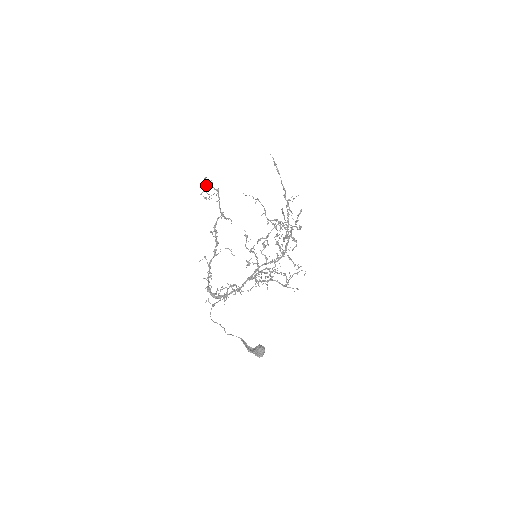
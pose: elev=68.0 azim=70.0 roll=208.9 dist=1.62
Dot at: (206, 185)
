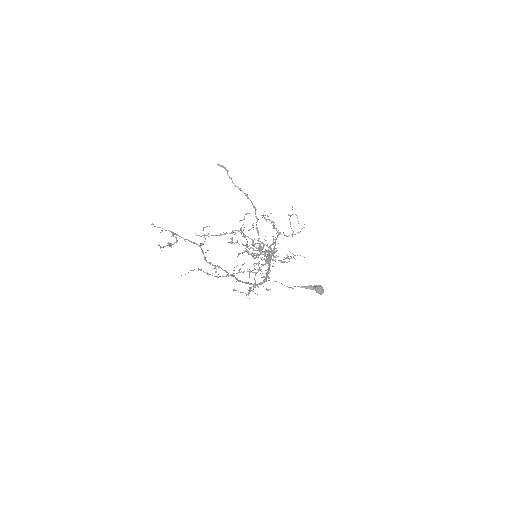
Dot at: occluded
